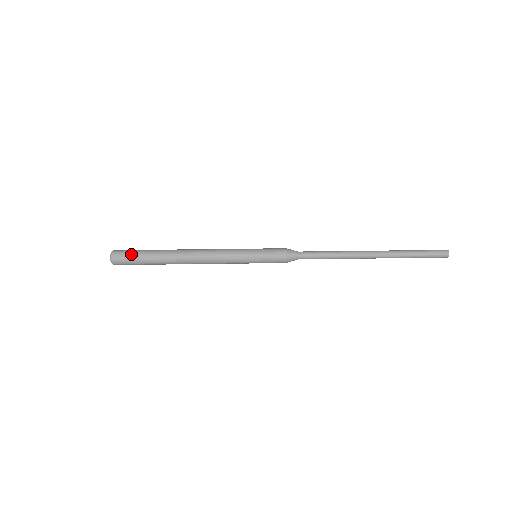
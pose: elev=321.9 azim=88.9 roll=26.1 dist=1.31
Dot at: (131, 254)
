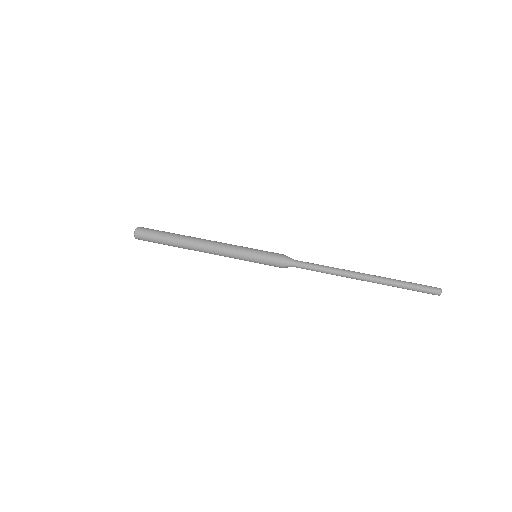
Dot at: (150, 237)
